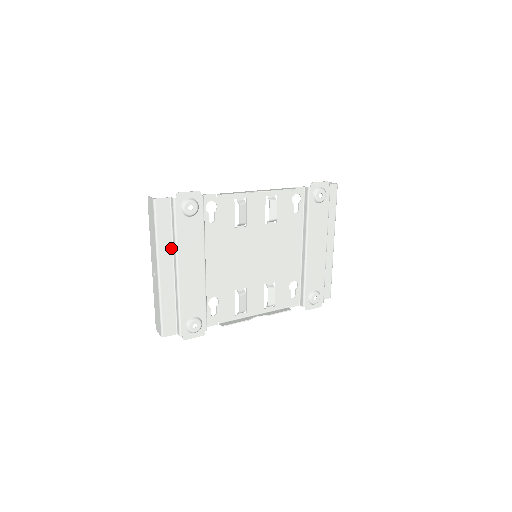
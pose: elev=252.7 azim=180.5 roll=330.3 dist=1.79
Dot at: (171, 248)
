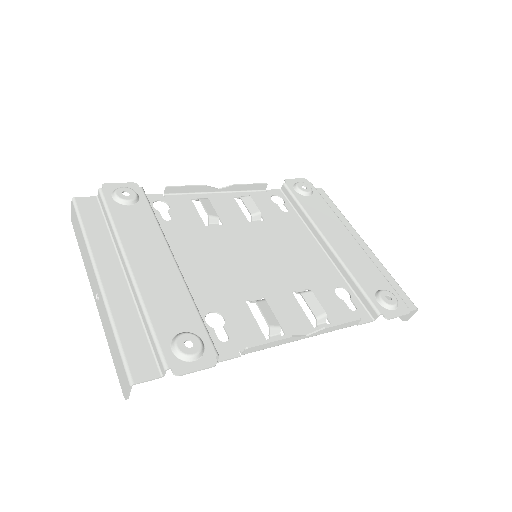
Dot at: (113, 248)
